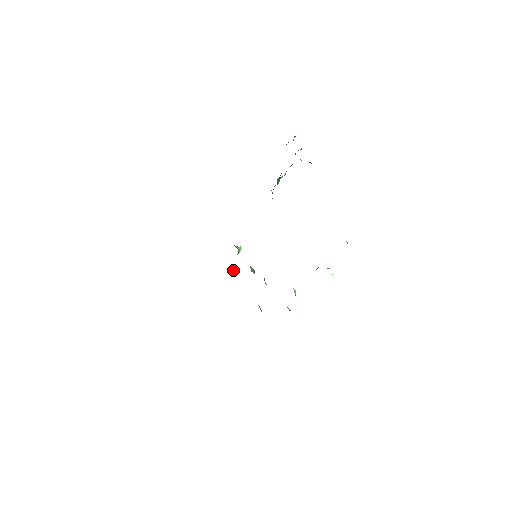
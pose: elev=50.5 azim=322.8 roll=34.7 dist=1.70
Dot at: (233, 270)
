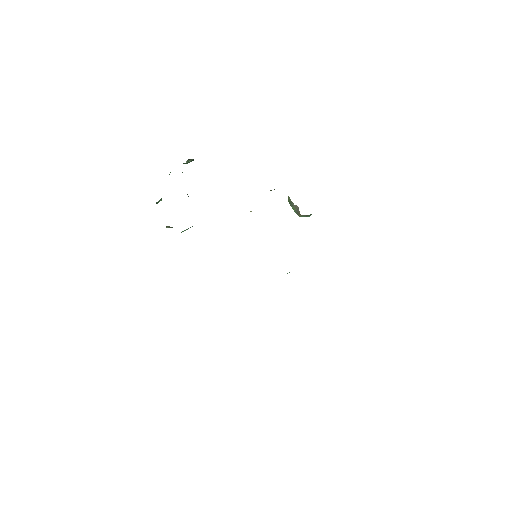
Dot at: occluded
